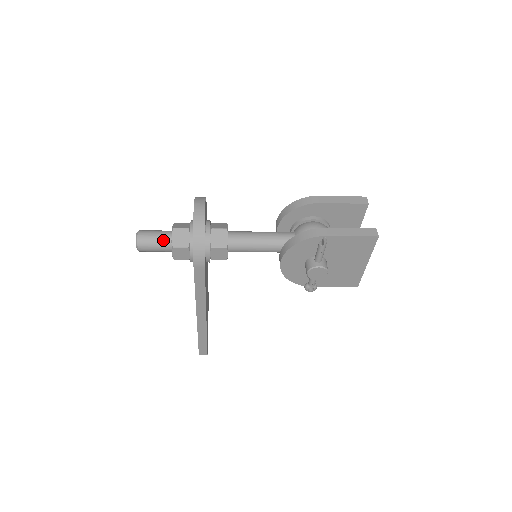
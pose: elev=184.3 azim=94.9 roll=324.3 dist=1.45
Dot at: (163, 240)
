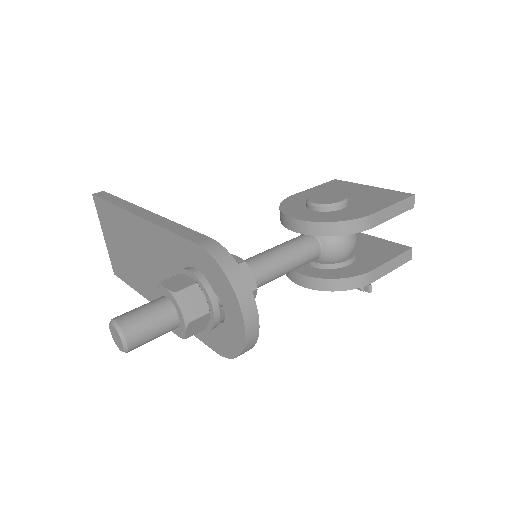
Dot at: (166, 332)
